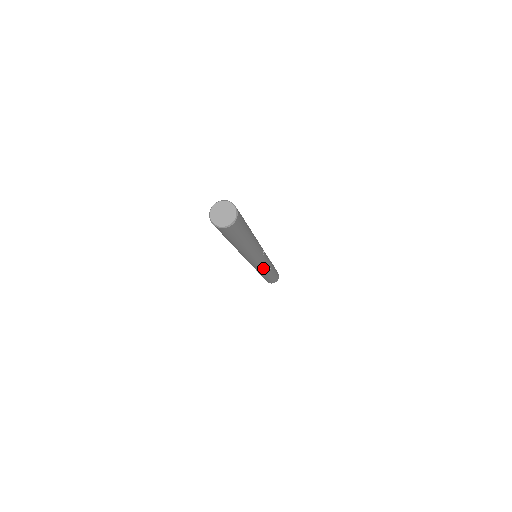
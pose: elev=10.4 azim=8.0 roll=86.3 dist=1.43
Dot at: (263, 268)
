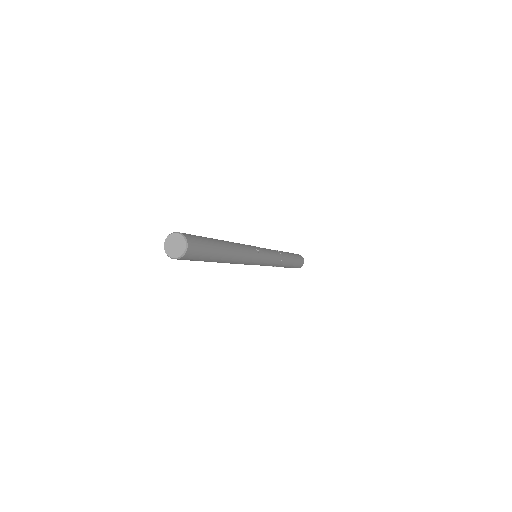
Dot at: (271, 263)
